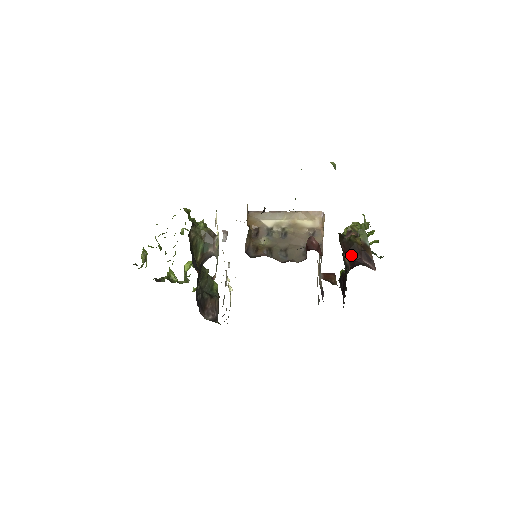
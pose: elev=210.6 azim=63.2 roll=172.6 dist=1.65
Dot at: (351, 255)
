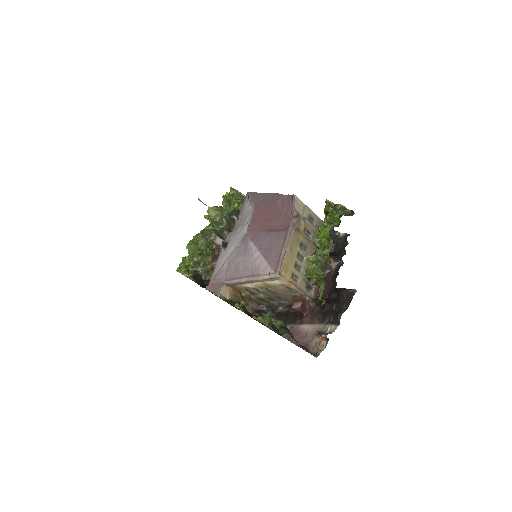
Dot at: occluded
